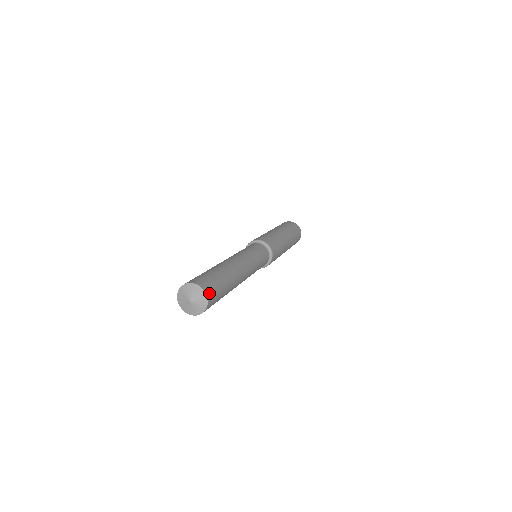
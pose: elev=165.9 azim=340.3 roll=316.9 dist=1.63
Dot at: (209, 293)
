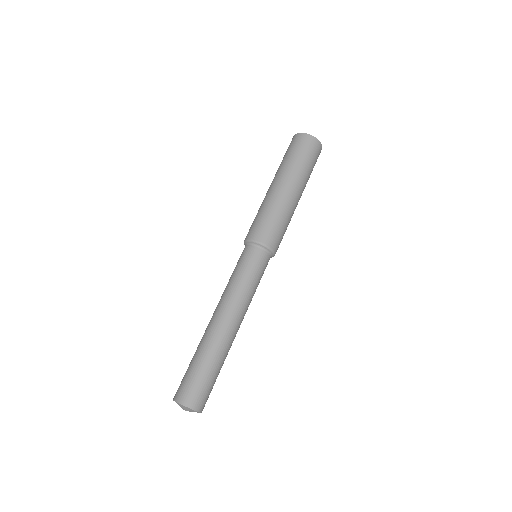
Dot at: occluded
